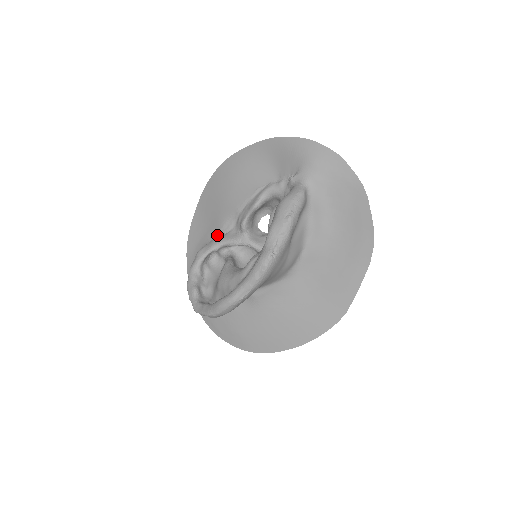
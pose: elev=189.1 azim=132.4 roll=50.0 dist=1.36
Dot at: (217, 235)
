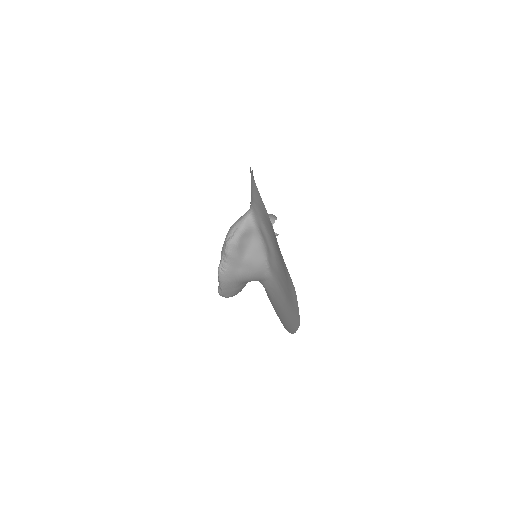
Dot at: occluded
